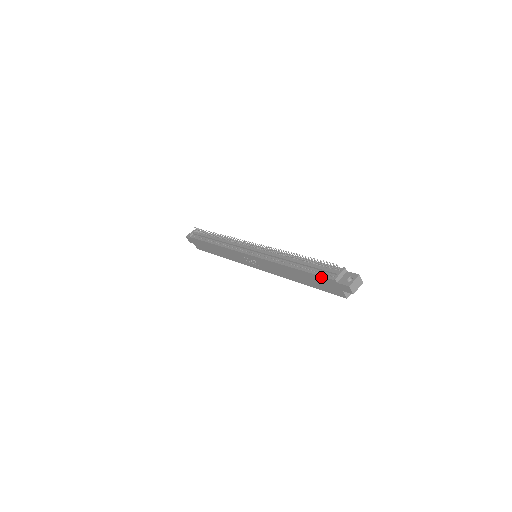
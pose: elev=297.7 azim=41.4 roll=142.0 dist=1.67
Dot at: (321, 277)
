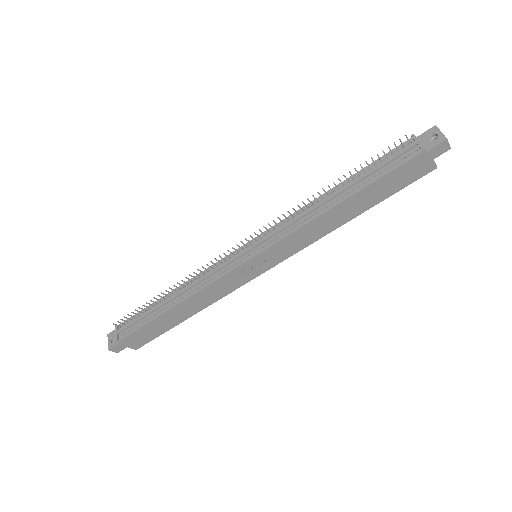
Dot at: (398, 168)
